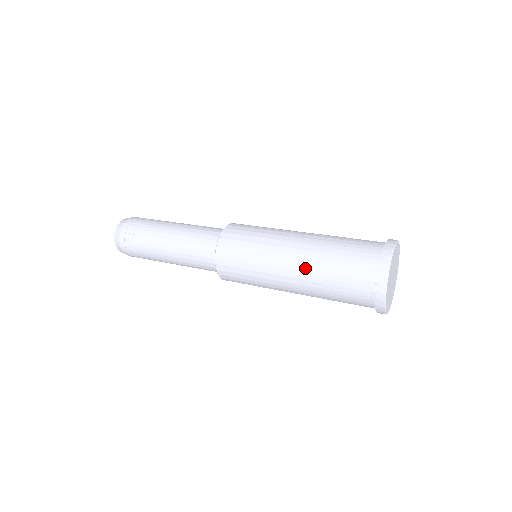
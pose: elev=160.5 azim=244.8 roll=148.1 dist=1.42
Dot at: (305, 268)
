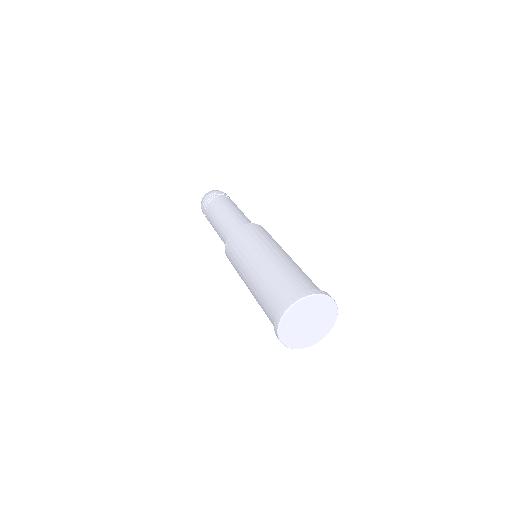
Dot at: (257, 276)
